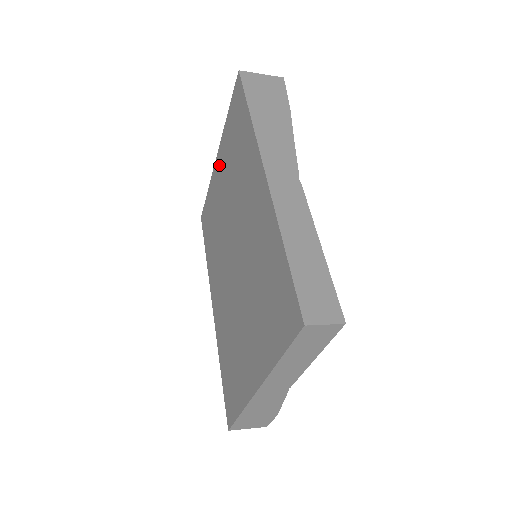
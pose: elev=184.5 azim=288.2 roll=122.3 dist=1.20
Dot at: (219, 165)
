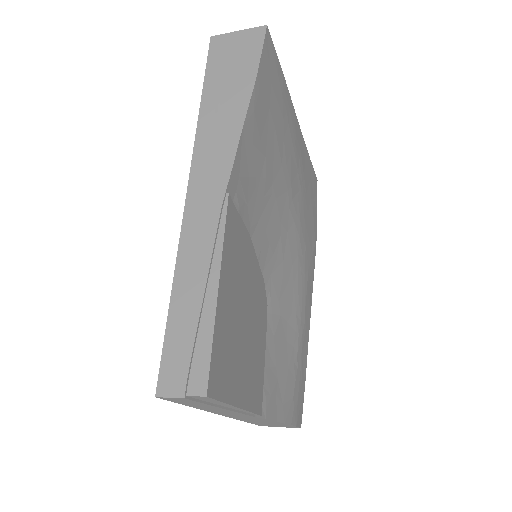
Dot at: occluded
